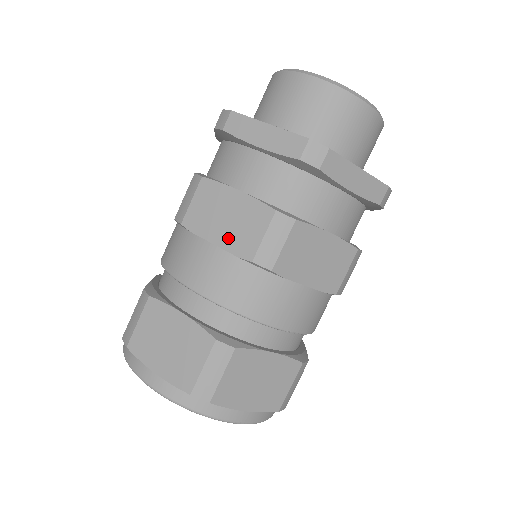
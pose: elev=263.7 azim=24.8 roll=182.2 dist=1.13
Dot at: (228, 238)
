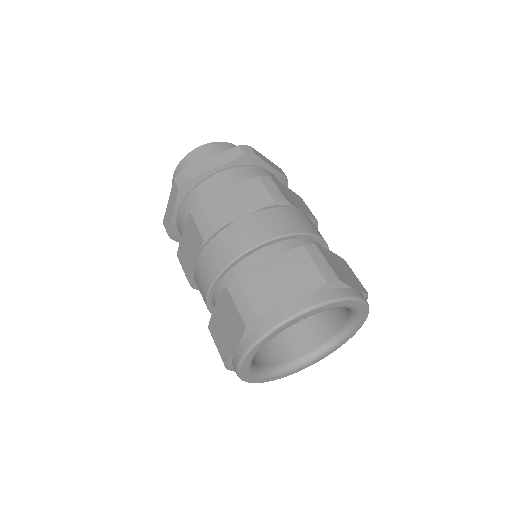
Dot at: (249, 207)
